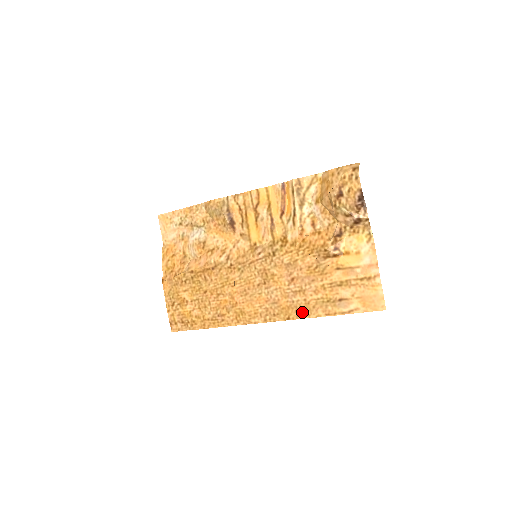
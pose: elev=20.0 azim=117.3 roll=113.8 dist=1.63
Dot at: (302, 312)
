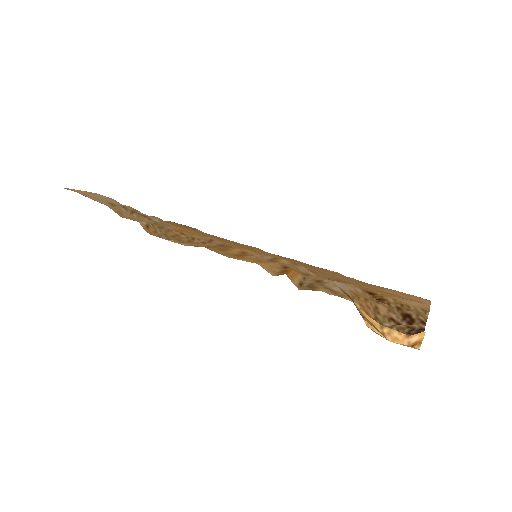
Dot at: occluded
